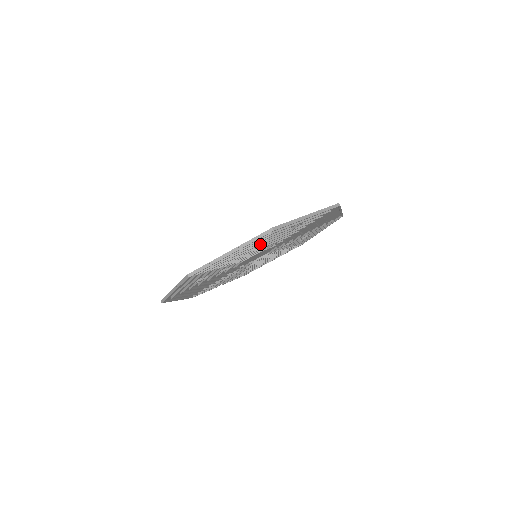
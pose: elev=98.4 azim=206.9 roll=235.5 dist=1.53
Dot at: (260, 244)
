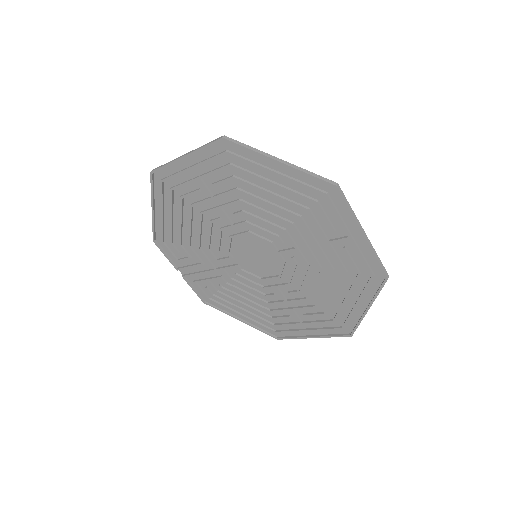
Dot at: (294, 212)
